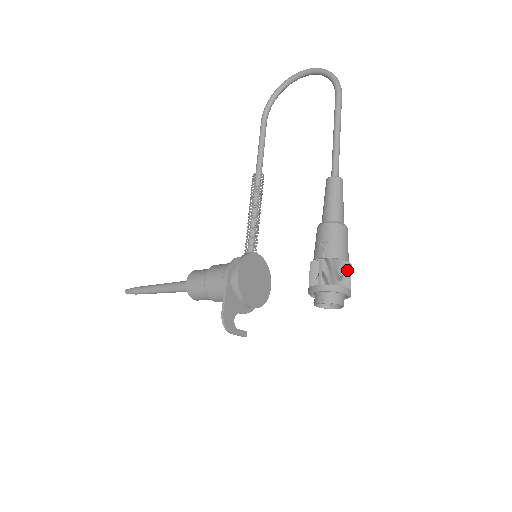
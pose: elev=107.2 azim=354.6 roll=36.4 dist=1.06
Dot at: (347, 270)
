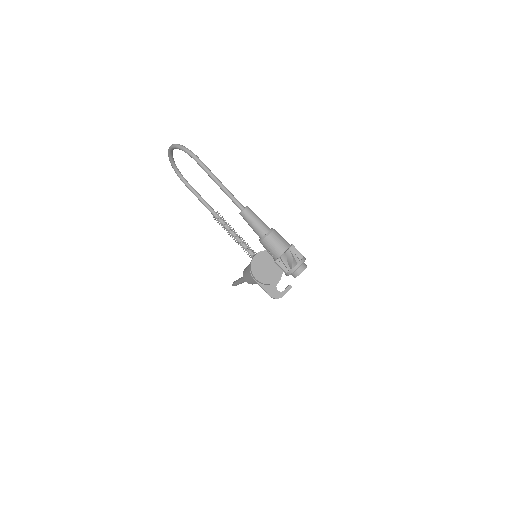
Dot at: (290, 256)
